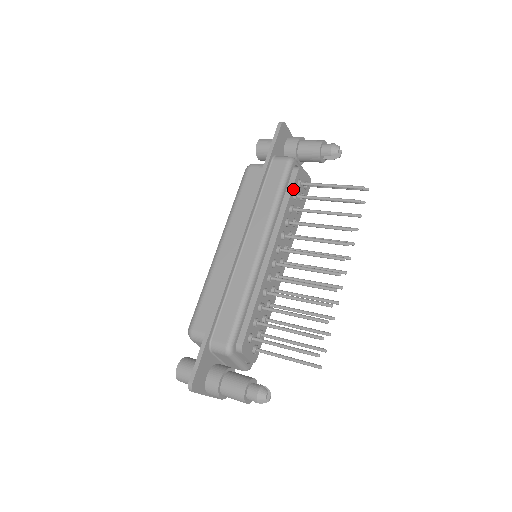
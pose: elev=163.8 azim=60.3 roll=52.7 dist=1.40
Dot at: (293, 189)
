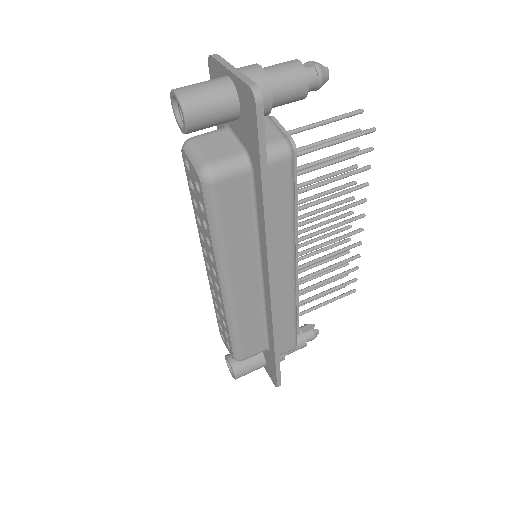
Dot at: (295, 179)
